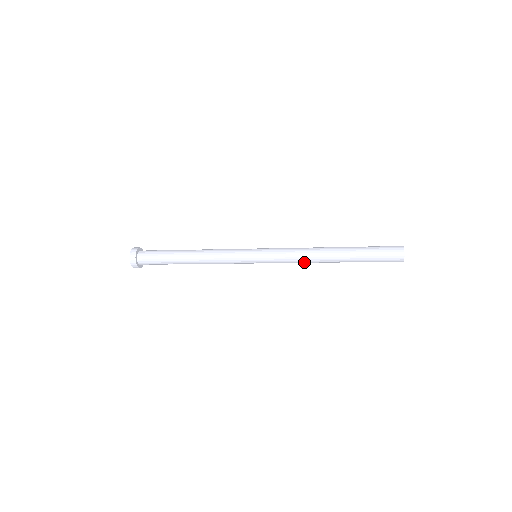
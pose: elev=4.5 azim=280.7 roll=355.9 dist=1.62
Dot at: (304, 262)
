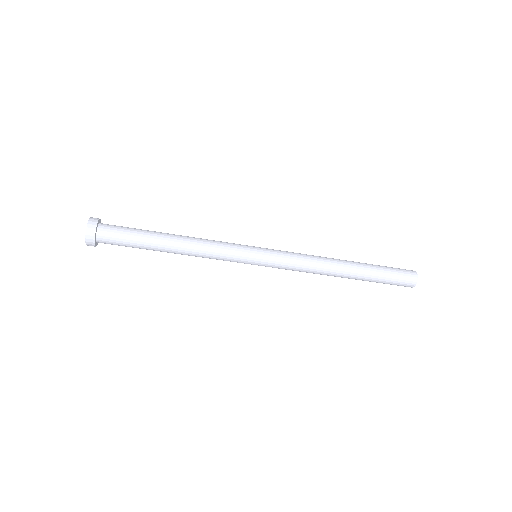
Dot at: (314, 268)
